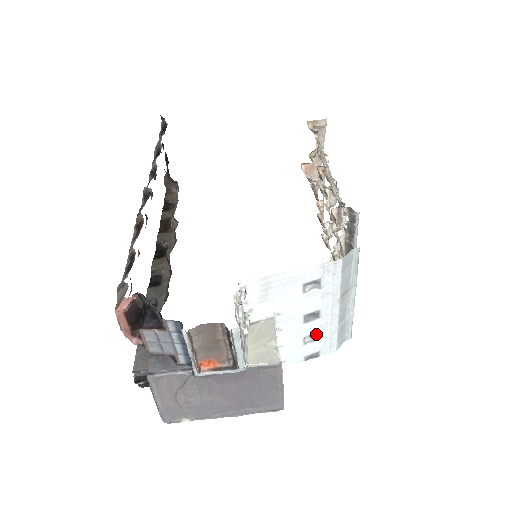
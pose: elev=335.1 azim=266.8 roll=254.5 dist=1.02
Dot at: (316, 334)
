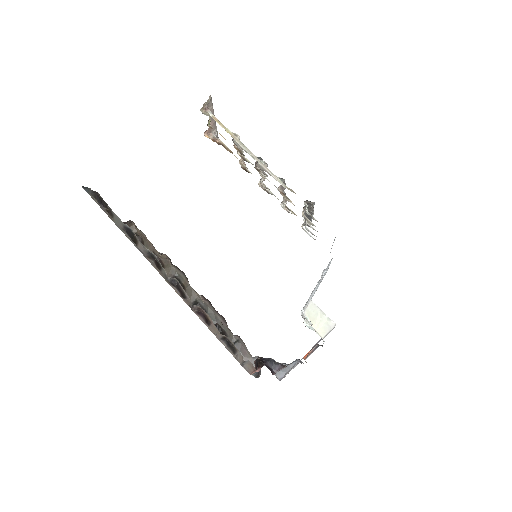
Dot at: occluded
